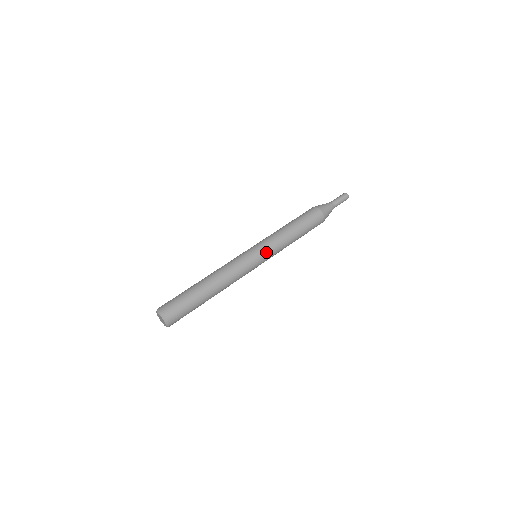
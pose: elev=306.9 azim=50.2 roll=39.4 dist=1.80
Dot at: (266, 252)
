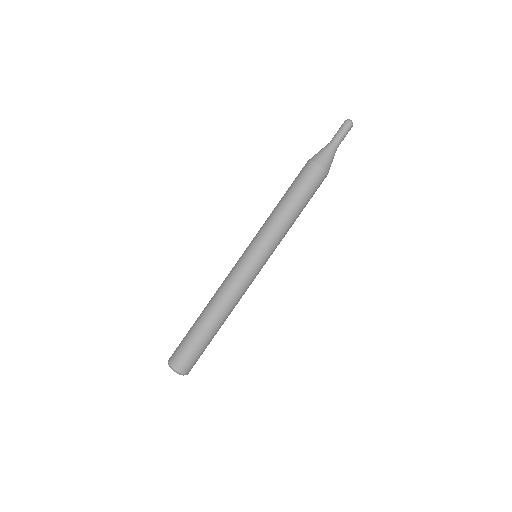
Dot at: (269, 254)
